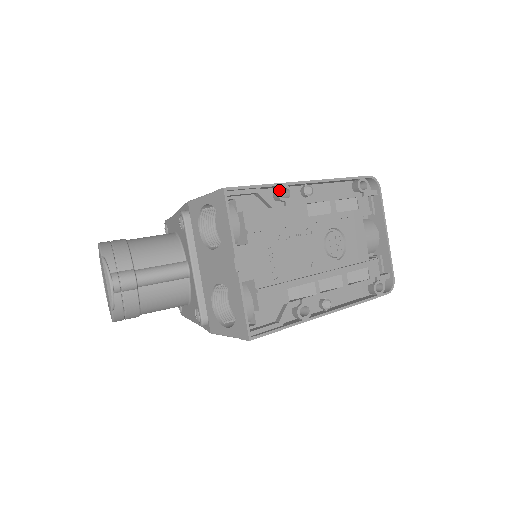
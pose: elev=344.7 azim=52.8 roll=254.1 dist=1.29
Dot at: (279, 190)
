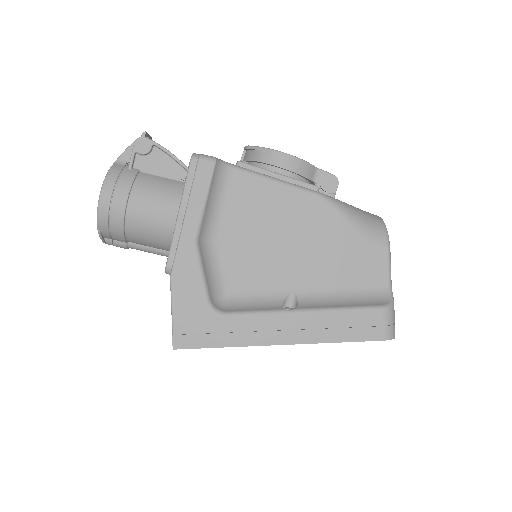
Dot at: (240, 345)
